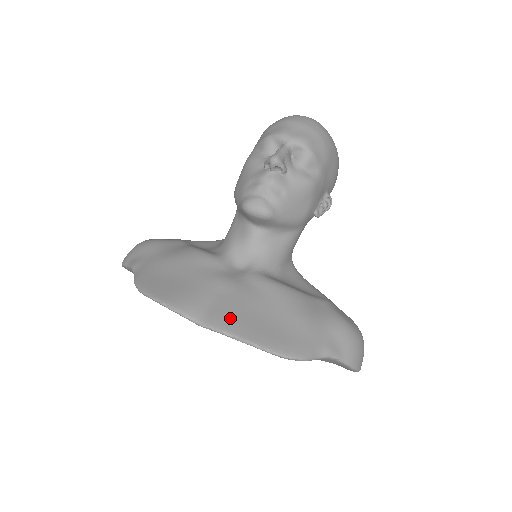
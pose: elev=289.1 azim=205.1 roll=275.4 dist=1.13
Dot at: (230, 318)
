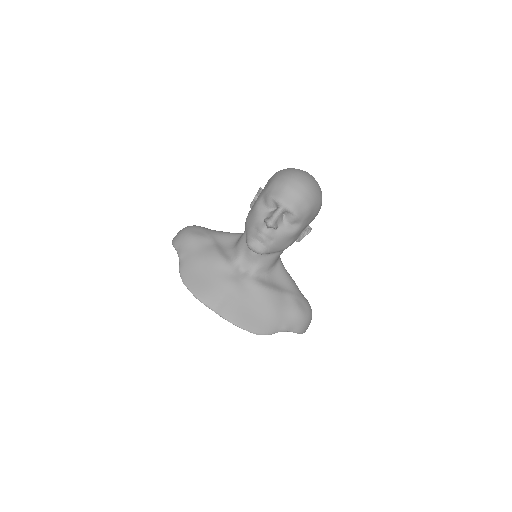
Dot at: (231, 311)
